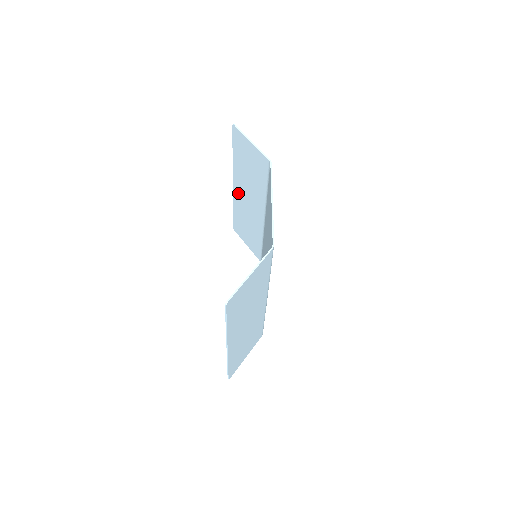
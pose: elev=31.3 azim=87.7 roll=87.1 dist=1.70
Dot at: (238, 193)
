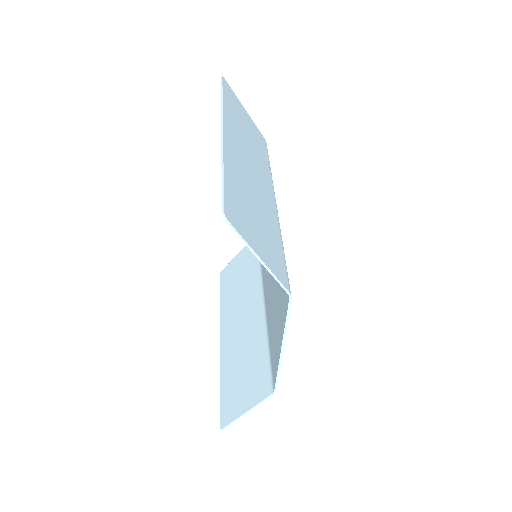
Dot at: occluded
